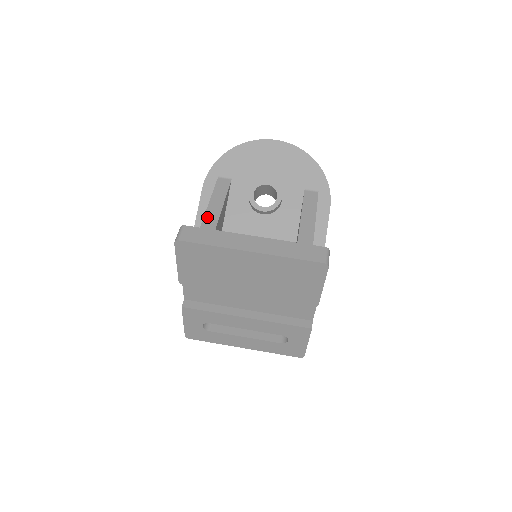
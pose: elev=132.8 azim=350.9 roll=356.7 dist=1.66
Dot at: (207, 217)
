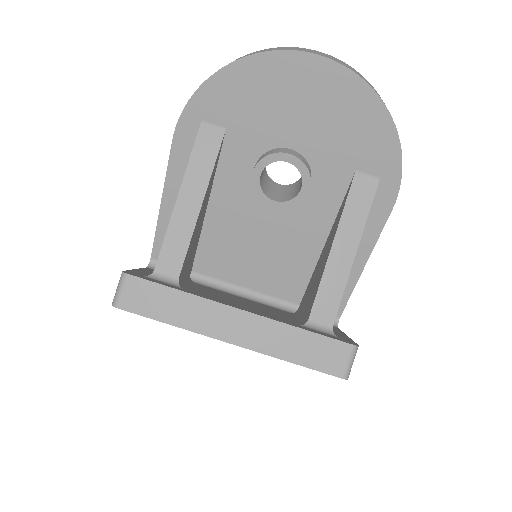
Dot at: (173, 229)
